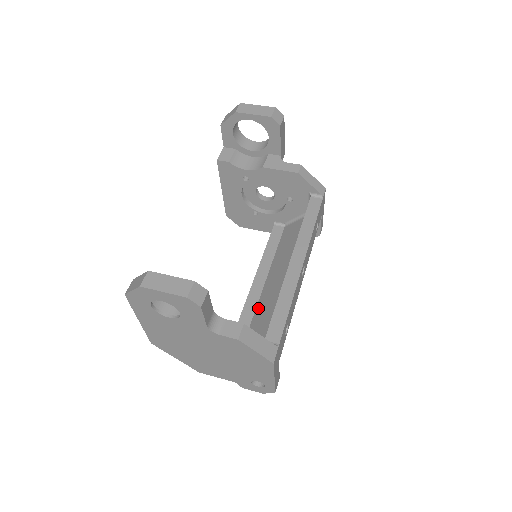
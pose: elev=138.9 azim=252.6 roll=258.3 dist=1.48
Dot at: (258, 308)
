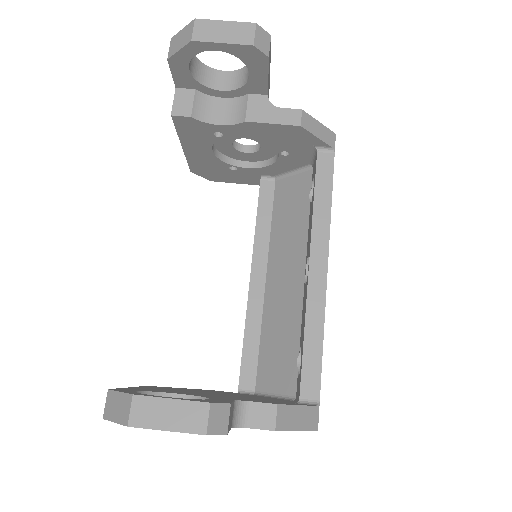
Dot at: (266, 314)
